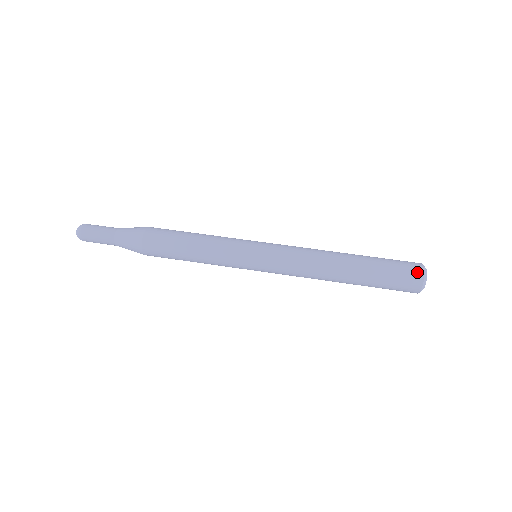
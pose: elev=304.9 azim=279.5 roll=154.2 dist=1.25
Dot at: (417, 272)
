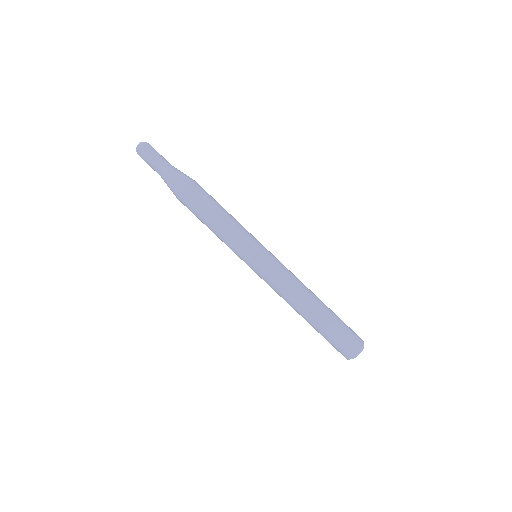
Dot at: (355, 347)
